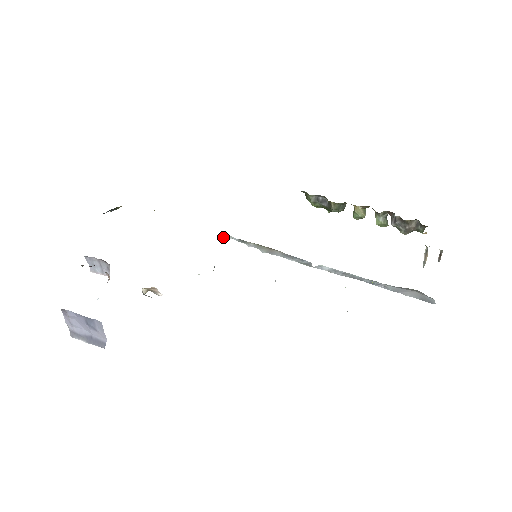
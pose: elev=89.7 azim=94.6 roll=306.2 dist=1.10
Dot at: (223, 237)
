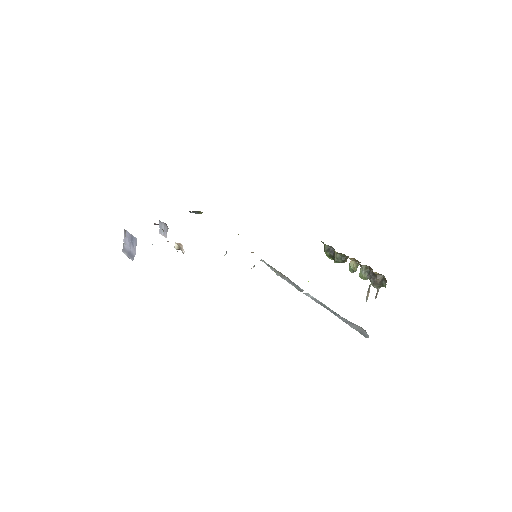
Dot at: occluded
